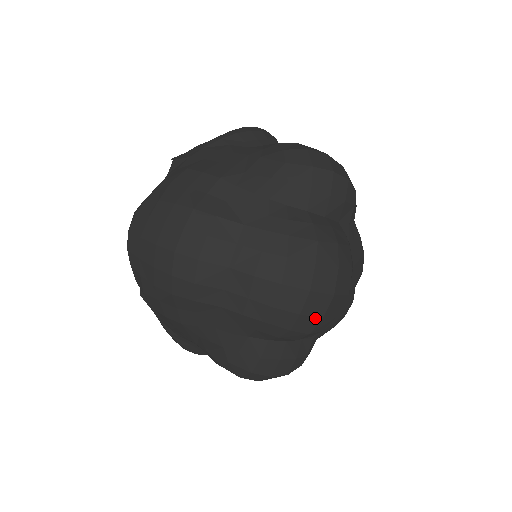
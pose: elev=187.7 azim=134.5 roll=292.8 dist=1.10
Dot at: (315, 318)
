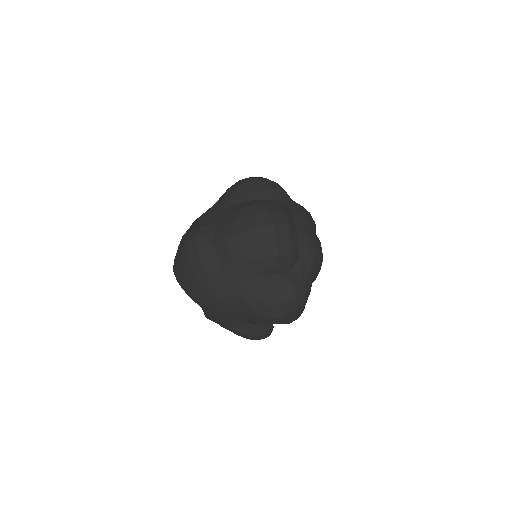
Dot at: (271, 243)
